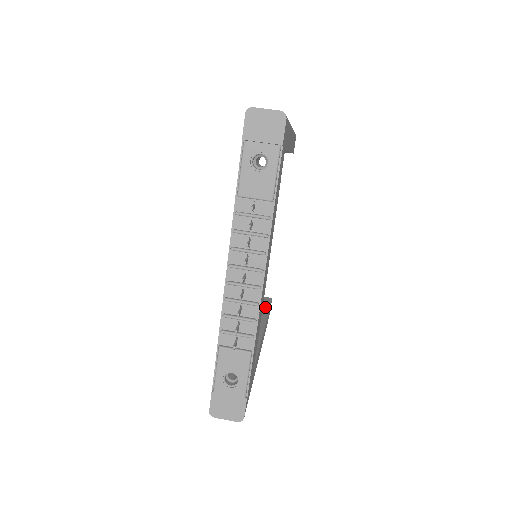
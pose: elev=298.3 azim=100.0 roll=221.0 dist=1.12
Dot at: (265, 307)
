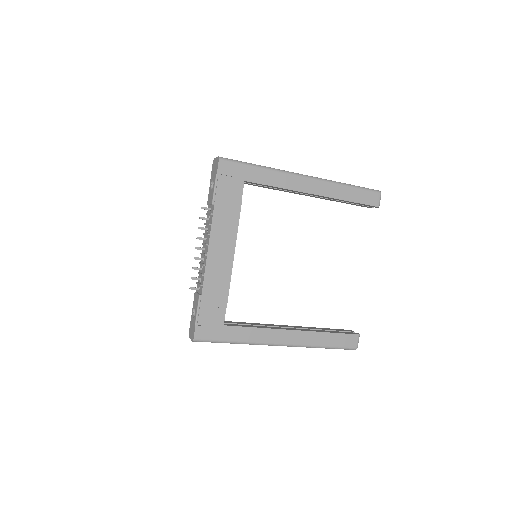
Dot at: (335, 332)
